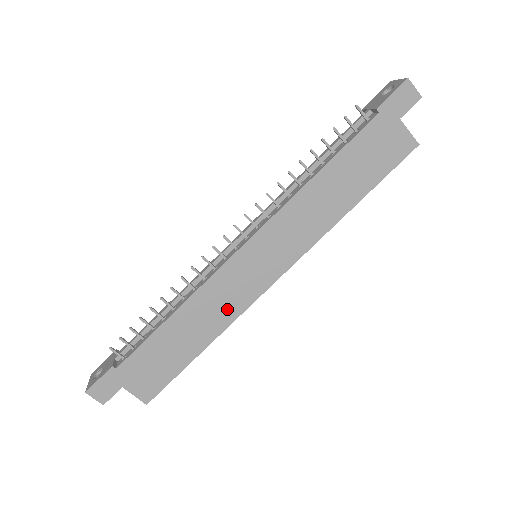
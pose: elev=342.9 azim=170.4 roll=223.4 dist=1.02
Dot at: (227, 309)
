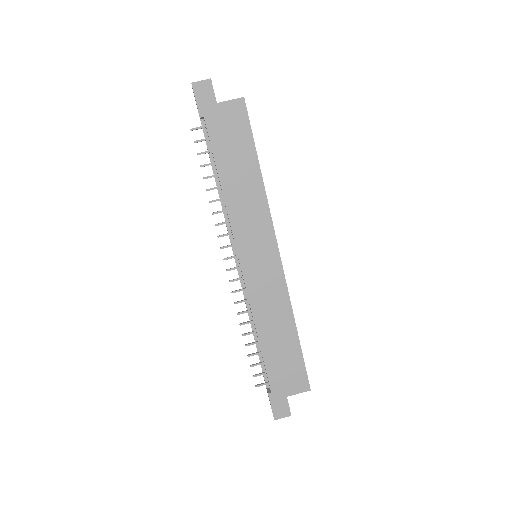
Dot at: (278, 299)
